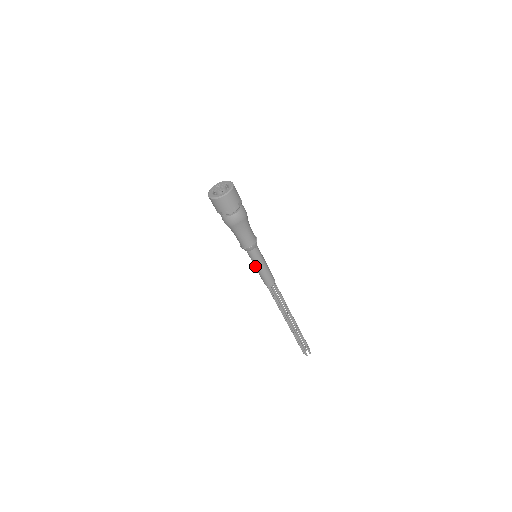
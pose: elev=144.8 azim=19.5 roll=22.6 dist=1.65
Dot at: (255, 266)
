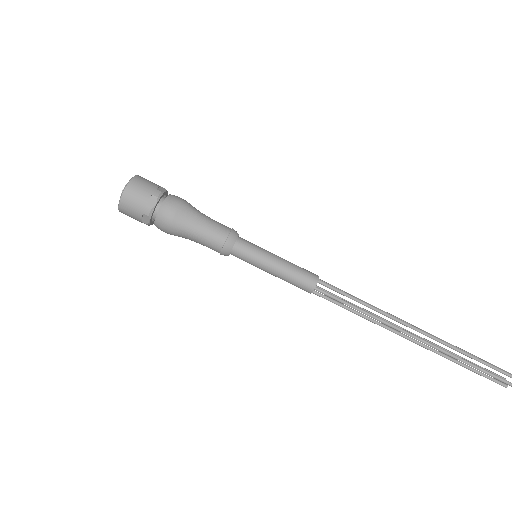
Dot at: (266, 270)
